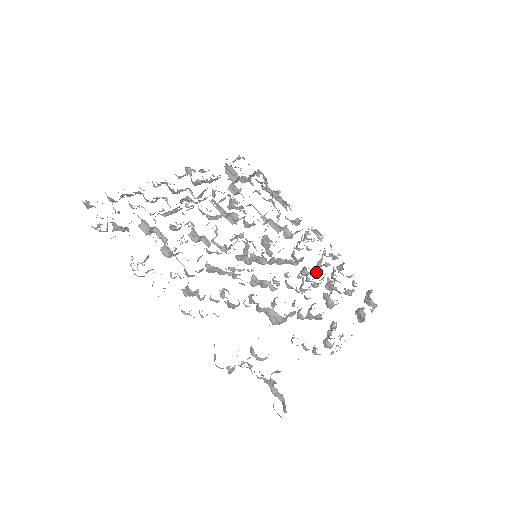
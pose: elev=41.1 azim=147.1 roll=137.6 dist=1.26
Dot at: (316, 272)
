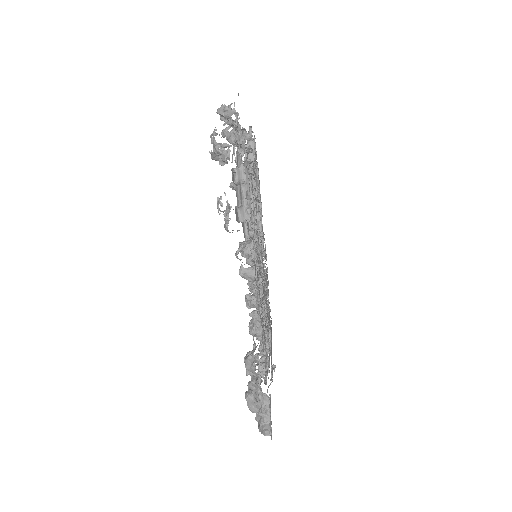
Dot at: occluded
